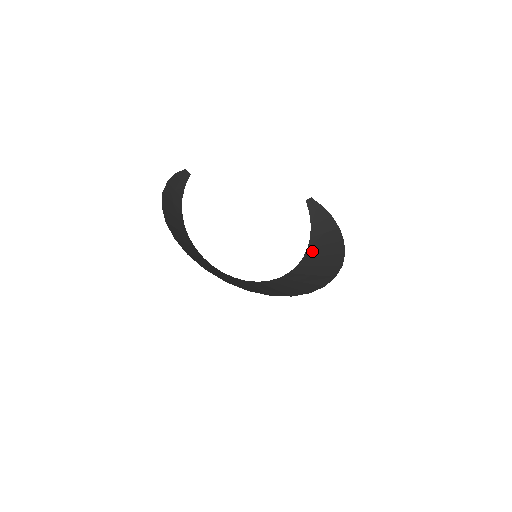
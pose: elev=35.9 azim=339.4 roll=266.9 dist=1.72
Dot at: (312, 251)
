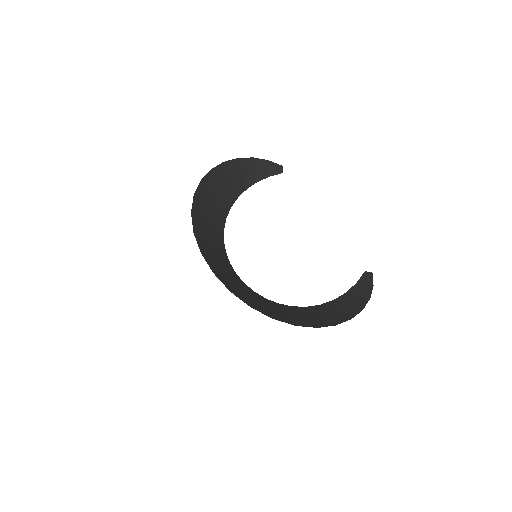
Dot at: (319, 308)
